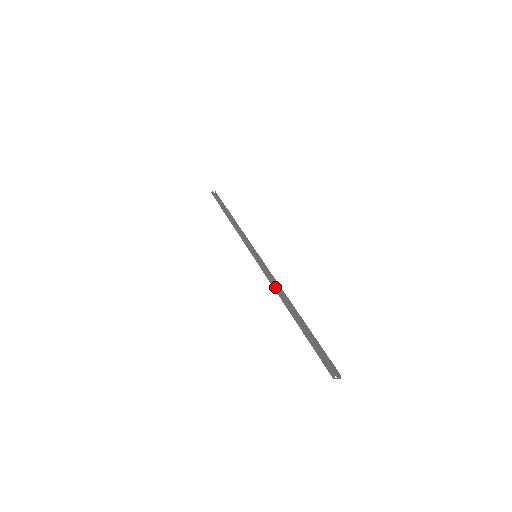
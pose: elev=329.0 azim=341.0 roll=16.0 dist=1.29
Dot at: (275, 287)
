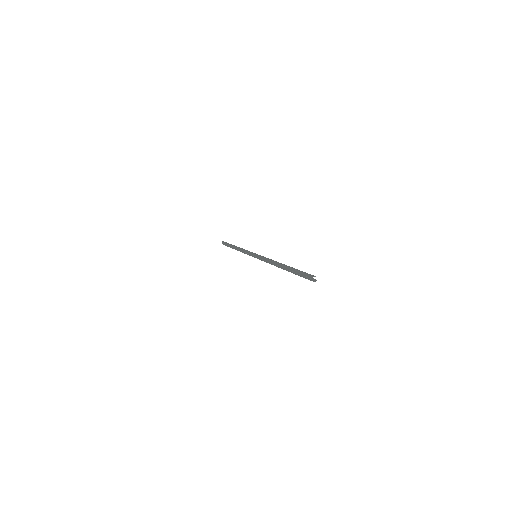
Dot at: (272, 260)
